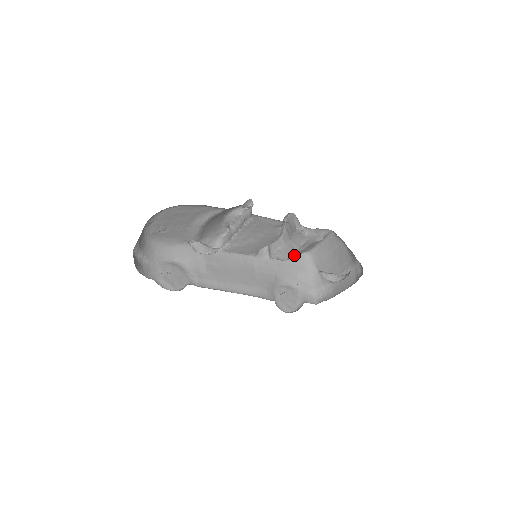
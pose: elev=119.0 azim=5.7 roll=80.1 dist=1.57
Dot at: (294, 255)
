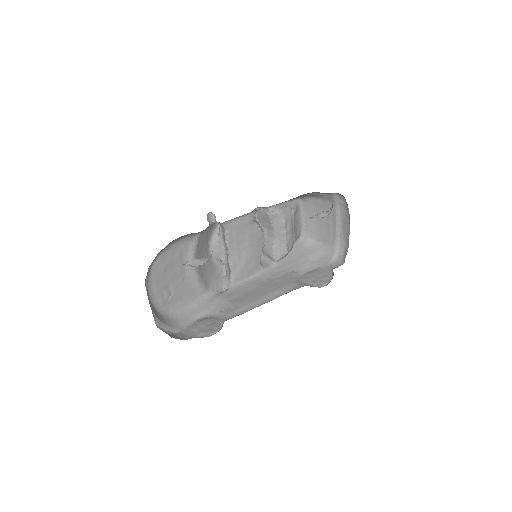
Dot at: (289, 241)
